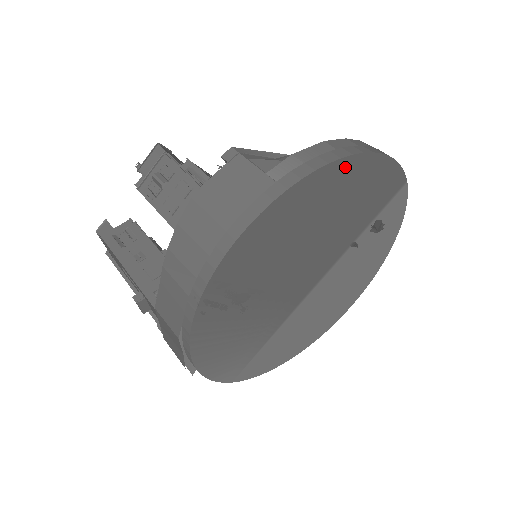
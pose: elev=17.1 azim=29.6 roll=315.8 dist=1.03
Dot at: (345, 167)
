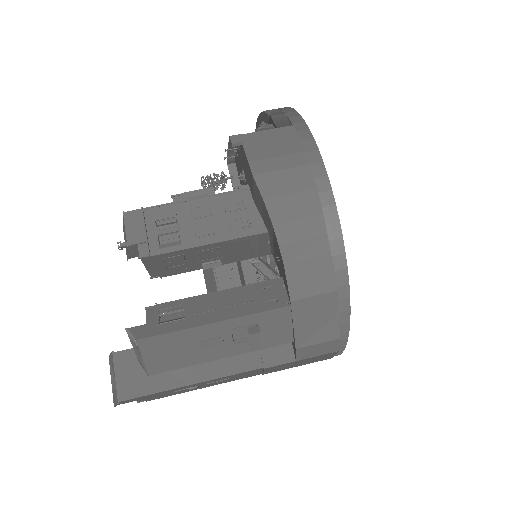
Dot at: occluded
